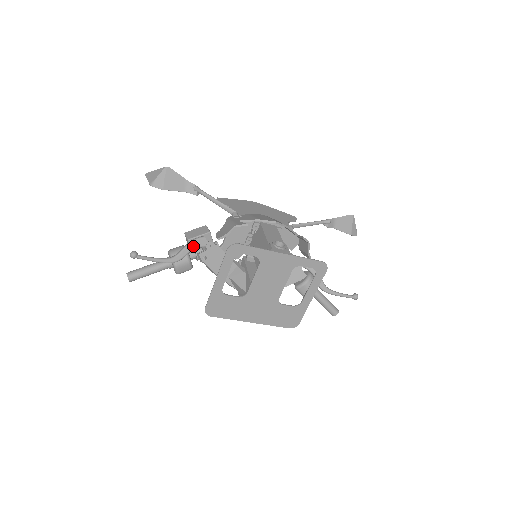
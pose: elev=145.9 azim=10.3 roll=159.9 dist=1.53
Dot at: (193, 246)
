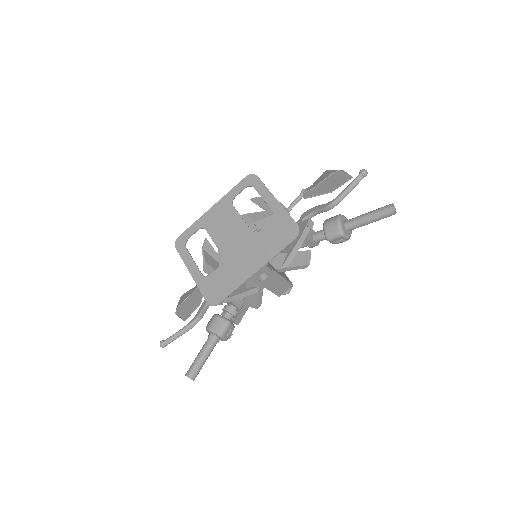
Dot at: occluded
